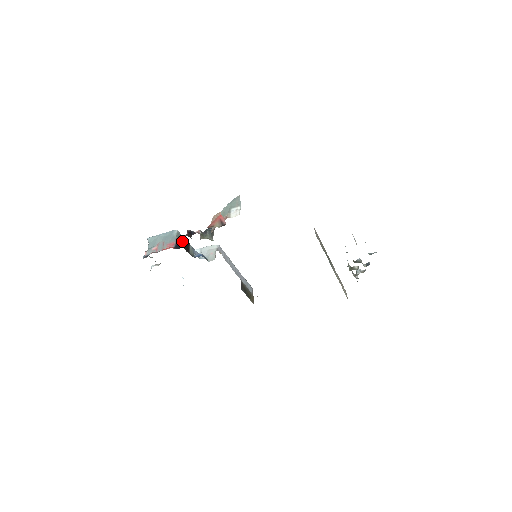
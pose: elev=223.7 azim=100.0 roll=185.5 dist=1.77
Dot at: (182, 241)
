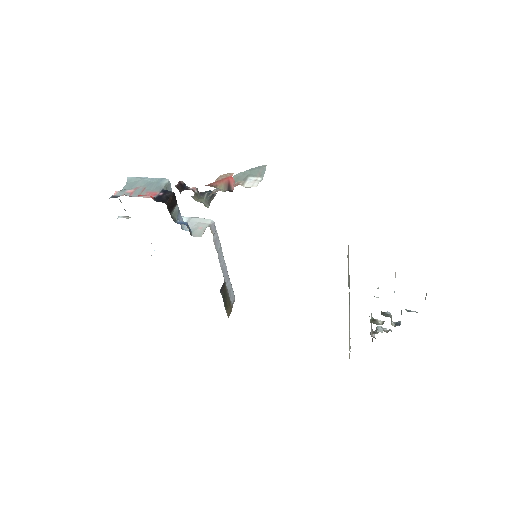
Dot at: (168, 194)
